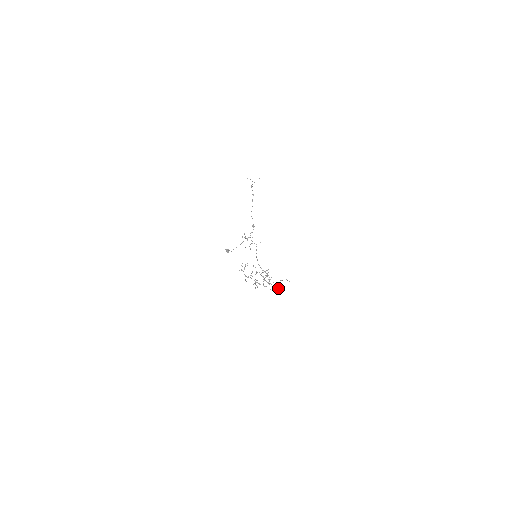
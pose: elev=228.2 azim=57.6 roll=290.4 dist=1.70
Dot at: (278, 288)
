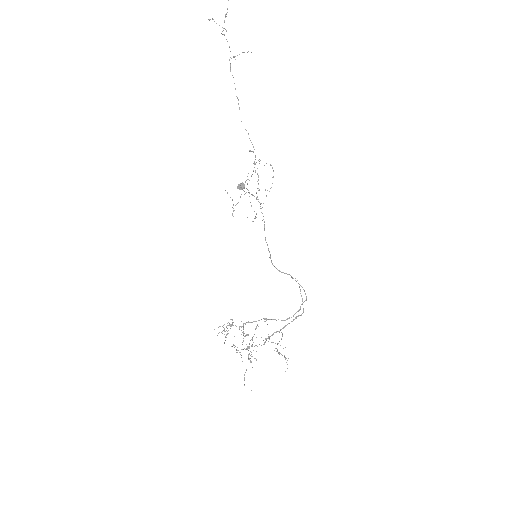
Dot at: occluded
